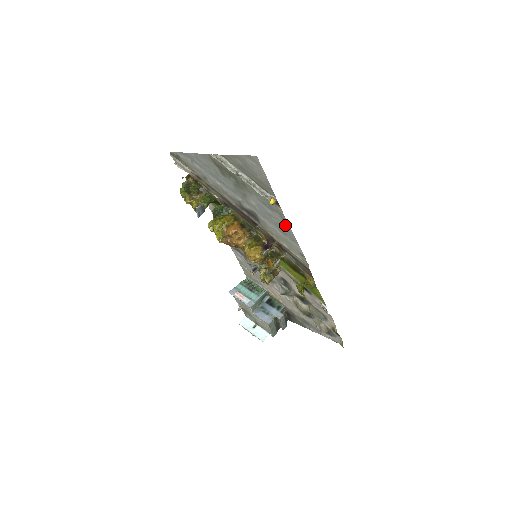
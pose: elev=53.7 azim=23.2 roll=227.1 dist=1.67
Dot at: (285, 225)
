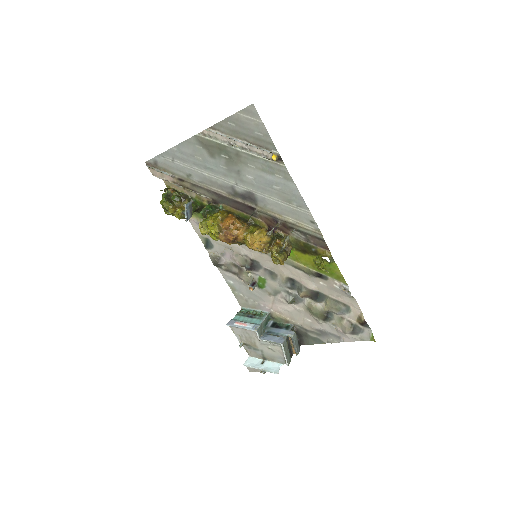
Dot at: (290, 187)
